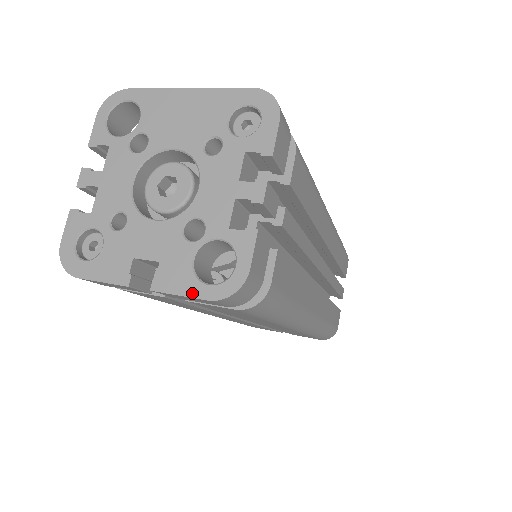
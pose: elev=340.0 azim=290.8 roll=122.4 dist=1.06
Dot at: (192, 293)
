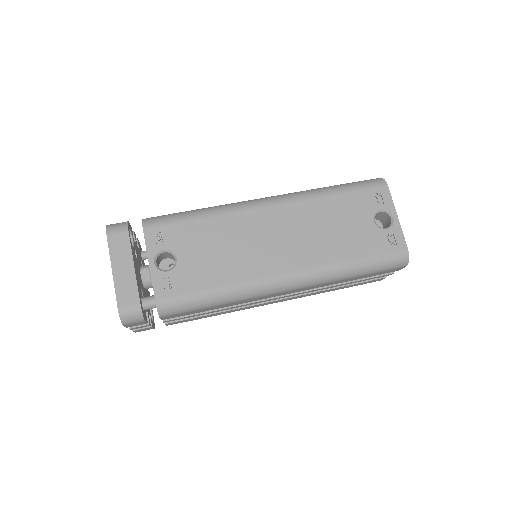
Dot at: occluded
